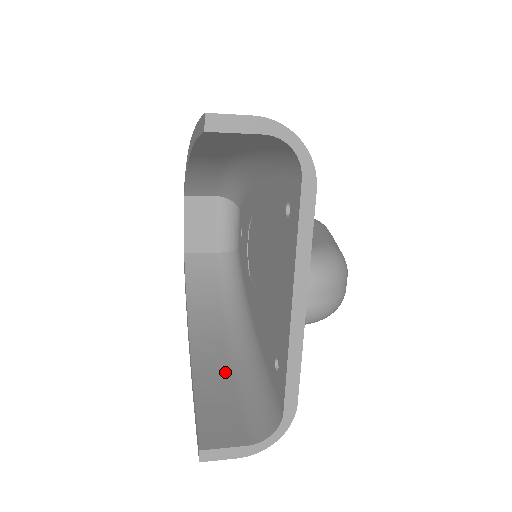
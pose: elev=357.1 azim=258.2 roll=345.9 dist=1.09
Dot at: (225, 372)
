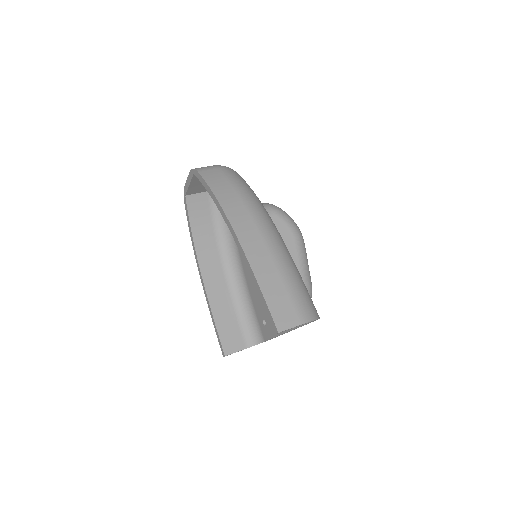
Dot at: (226, 298)
